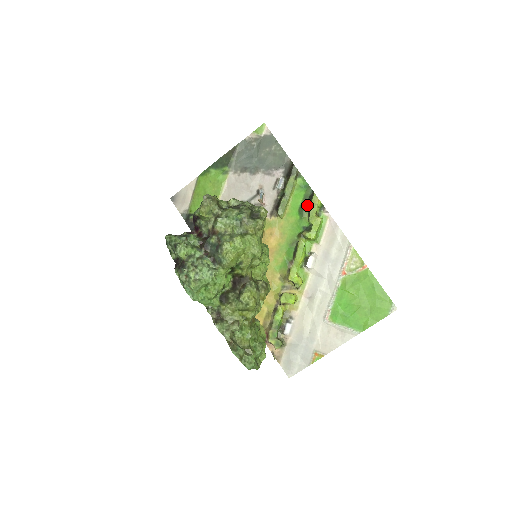
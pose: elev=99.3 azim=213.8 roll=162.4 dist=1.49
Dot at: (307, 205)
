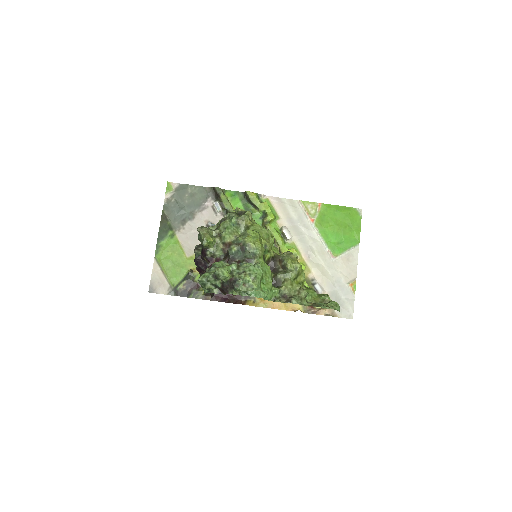
Dot at: (248, 204)
